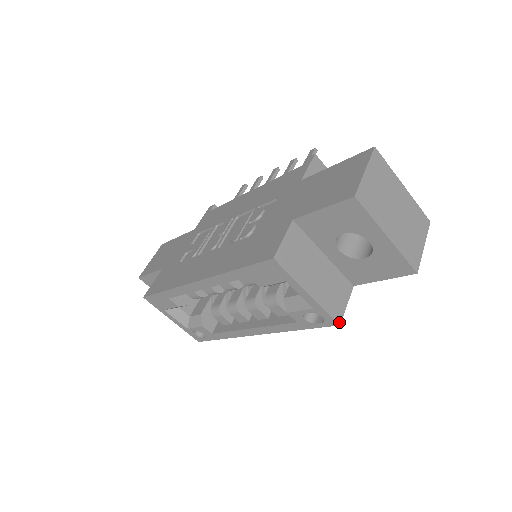
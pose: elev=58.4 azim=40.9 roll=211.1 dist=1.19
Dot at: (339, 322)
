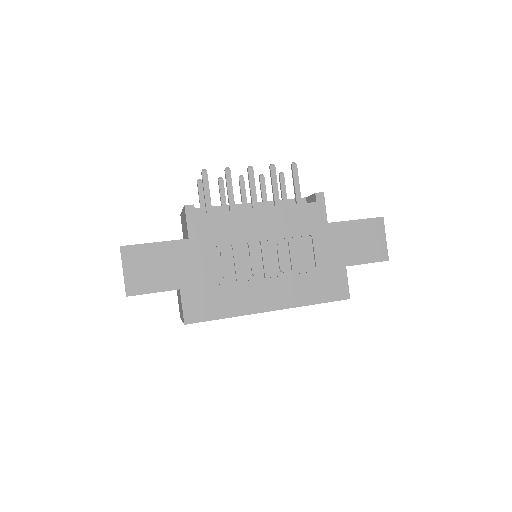
Dot at: occluded
